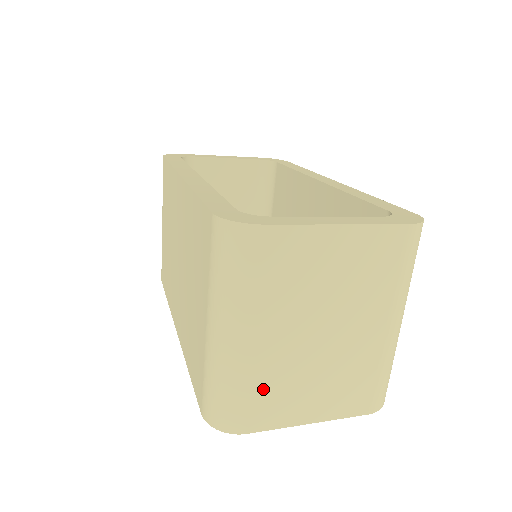
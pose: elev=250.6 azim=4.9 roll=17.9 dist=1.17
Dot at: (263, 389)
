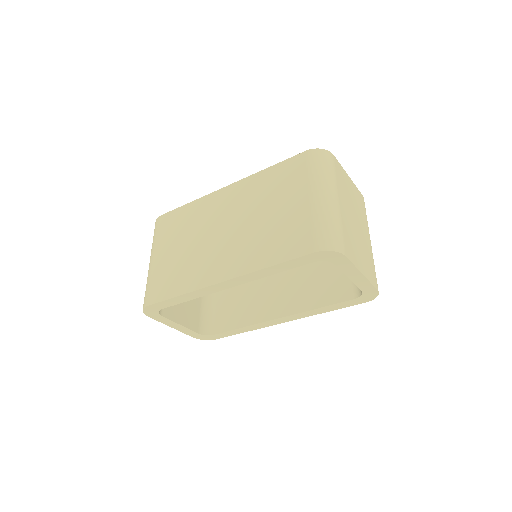
Dot at: (346, 233)
